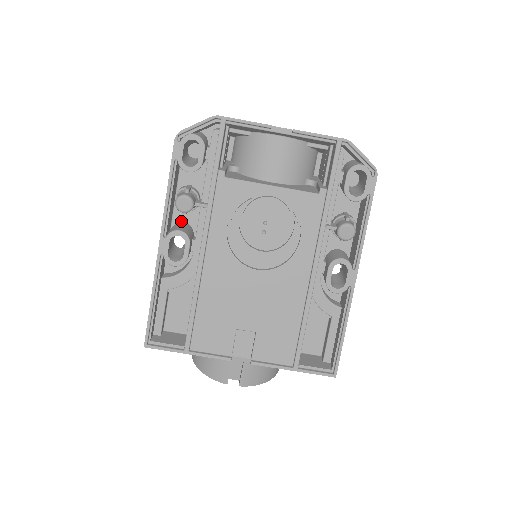
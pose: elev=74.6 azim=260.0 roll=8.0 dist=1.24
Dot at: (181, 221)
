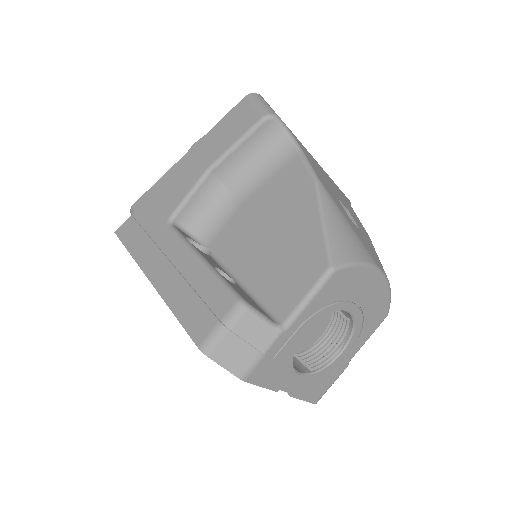
Dot at: occluded
